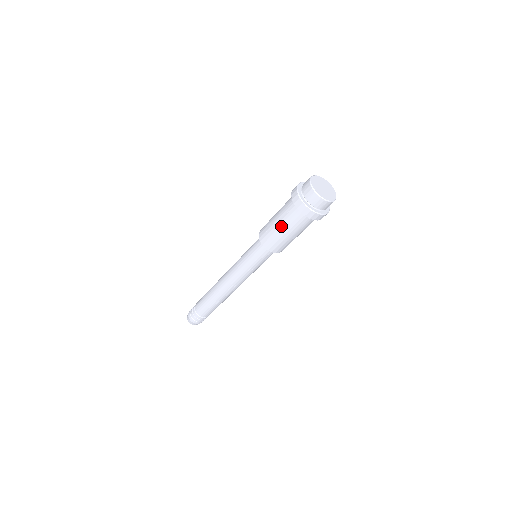
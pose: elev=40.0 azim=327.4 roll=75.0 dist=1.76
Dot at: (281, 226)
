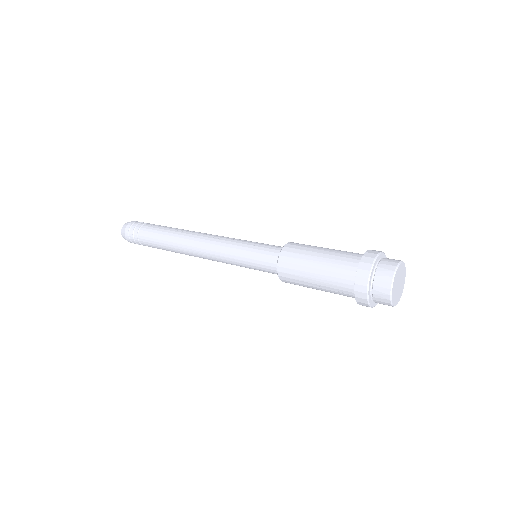
Dot at: (321, 290)
